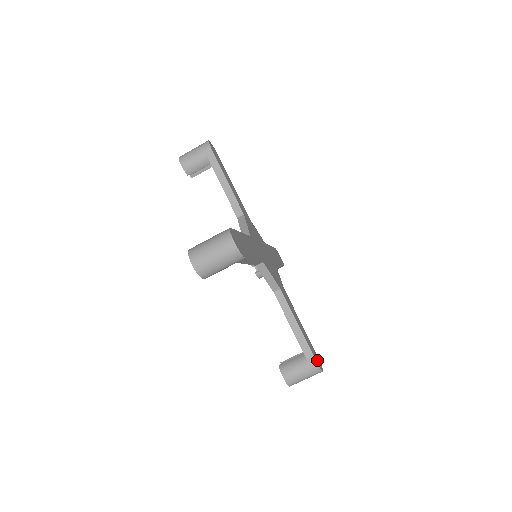
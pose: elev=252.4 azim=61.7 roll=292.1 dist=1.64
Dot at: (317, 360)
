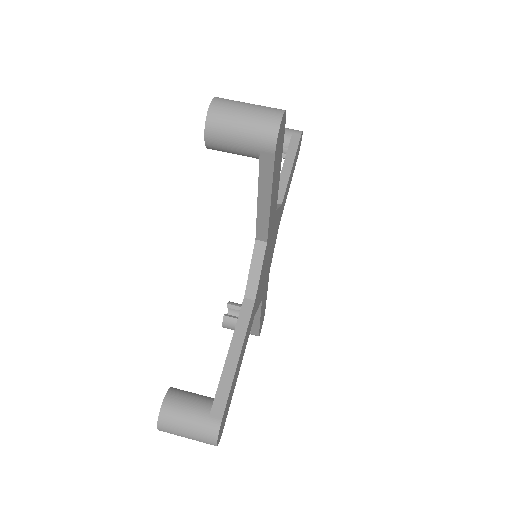
Dot at: (222, 423)
